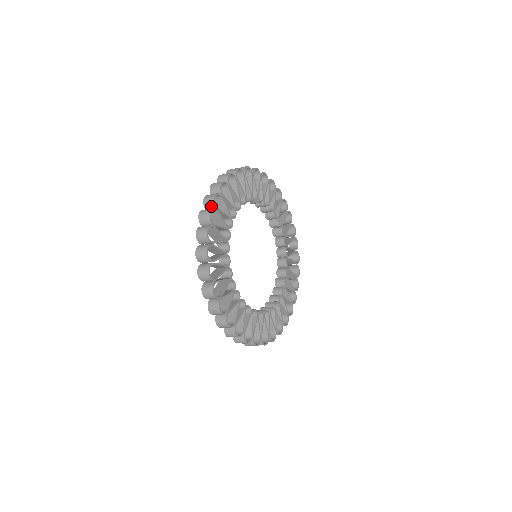
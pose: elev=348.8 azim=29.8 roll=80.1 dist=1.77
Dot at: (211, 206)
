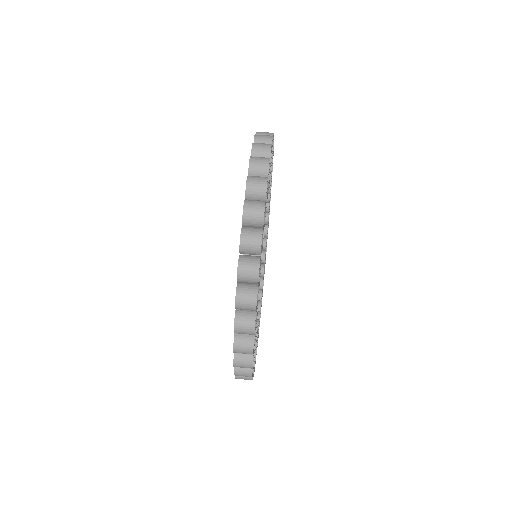
Dot at: occluded
